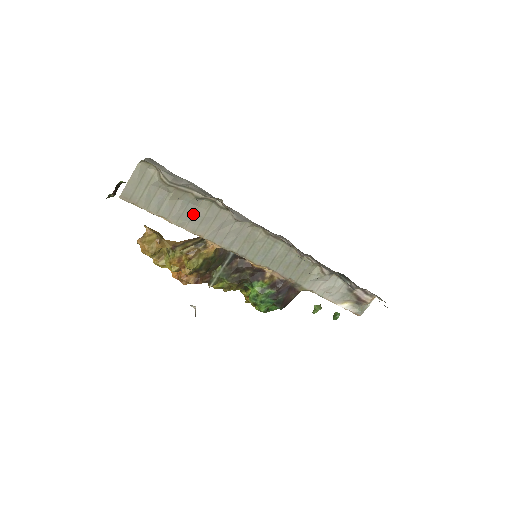
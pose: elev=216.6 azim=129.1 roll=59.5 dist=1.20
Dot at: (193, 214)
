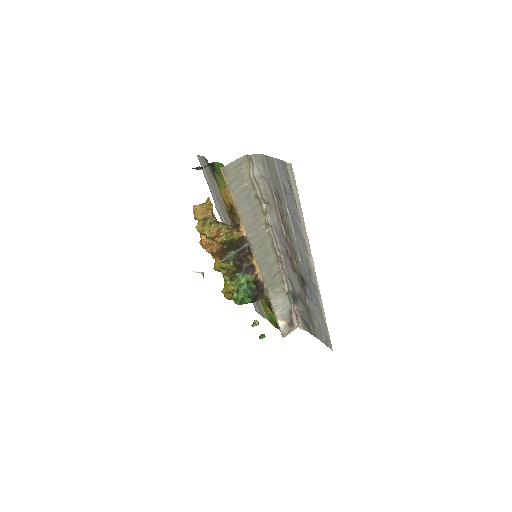
Dot at: (247, 204)
